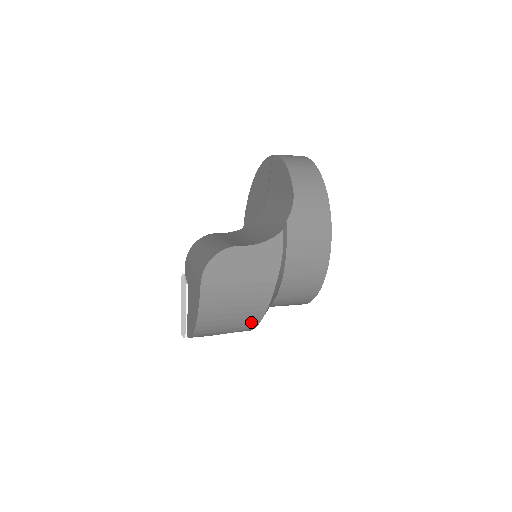
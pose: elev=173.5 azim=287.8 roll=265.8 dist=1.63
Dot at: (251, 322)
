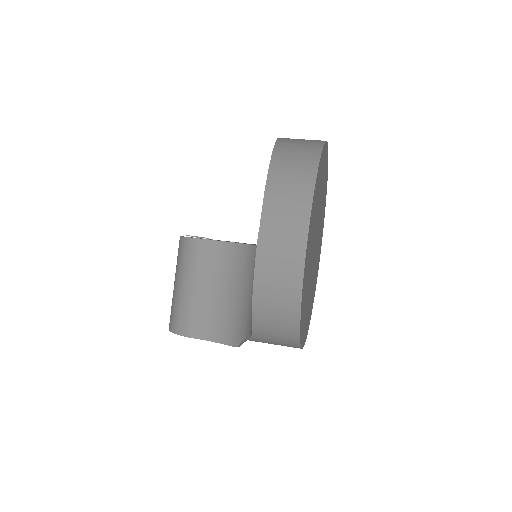
Dot at: occluded
